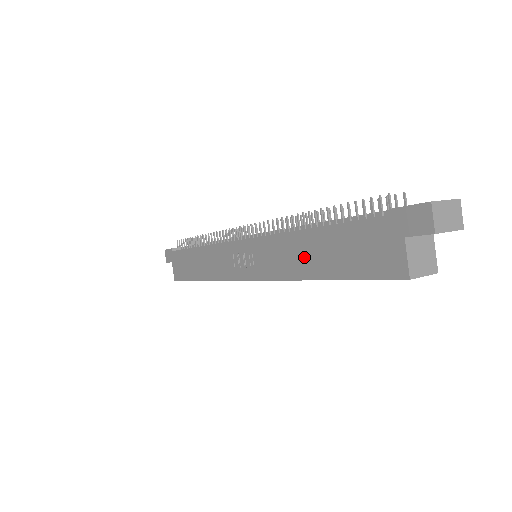
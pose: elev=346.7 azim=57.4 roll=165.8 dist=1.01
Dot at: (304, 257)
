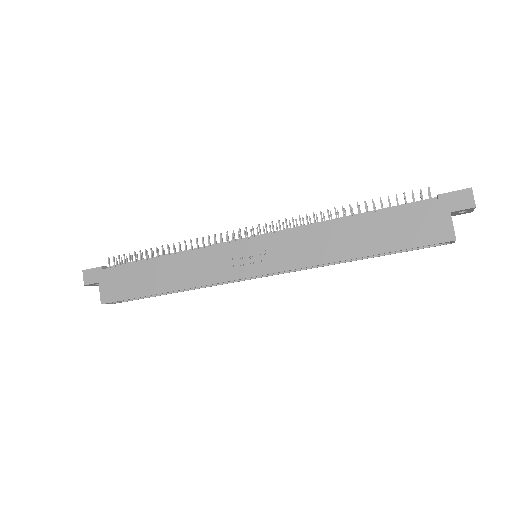
Dot at: (342, 241)
